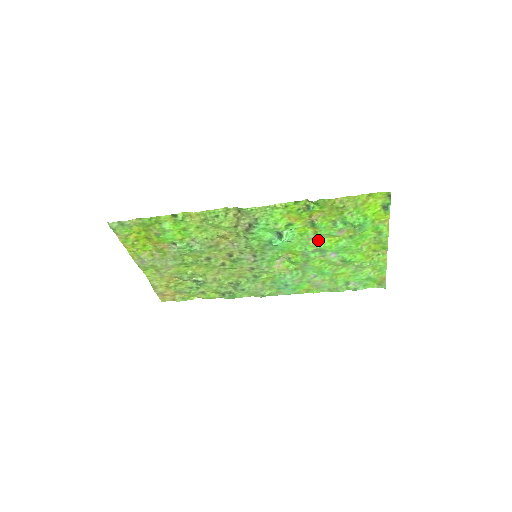
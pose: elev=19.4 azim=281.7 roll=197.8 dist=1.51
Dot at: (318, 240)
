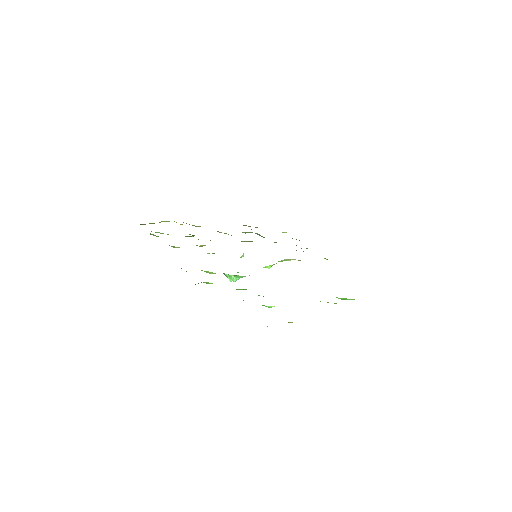
Dot at: occluded
